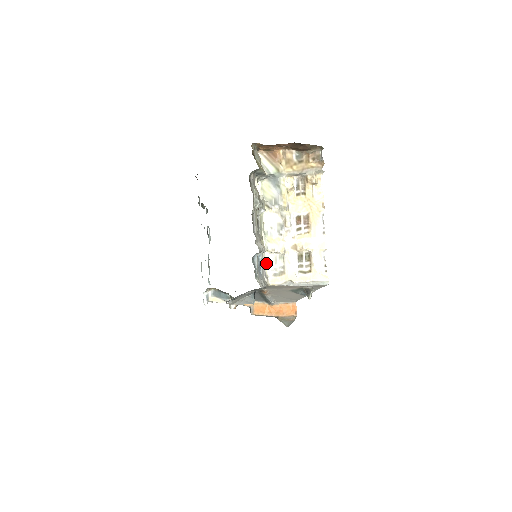
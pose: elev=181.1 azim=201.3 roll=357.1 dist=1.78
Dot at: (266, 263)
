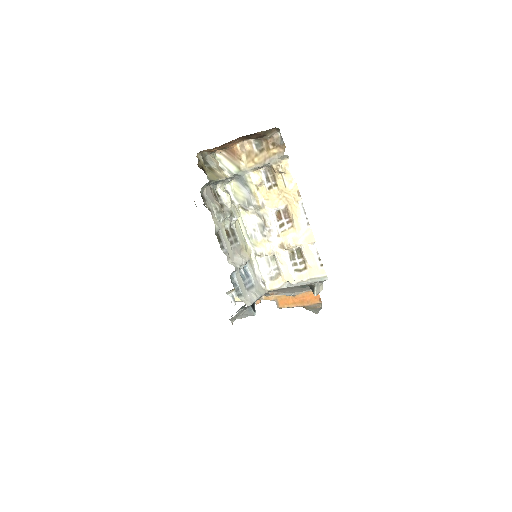
Dot at: (260, 268)
